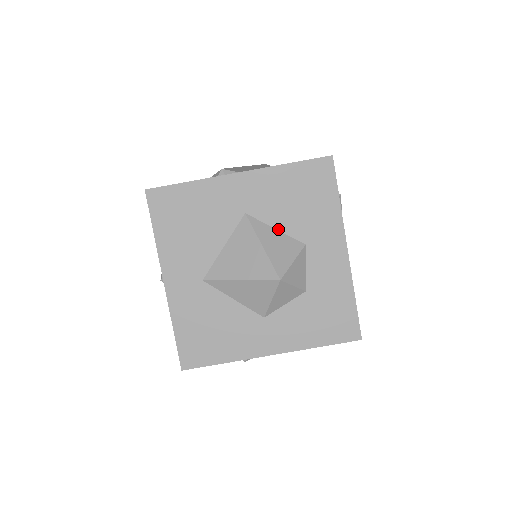
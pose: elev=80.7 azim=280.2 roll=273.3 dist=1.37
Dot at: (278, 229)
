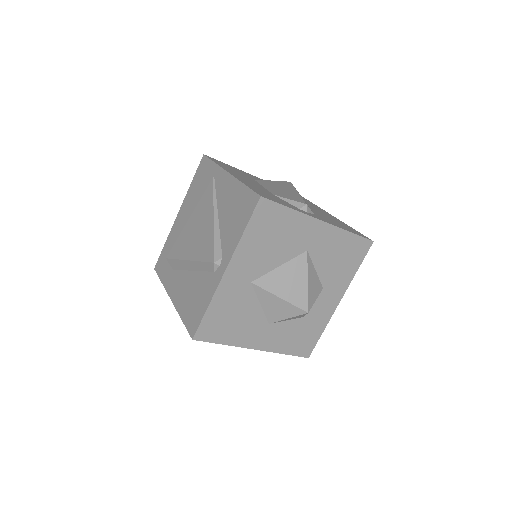
Dot at: (317, 271)
